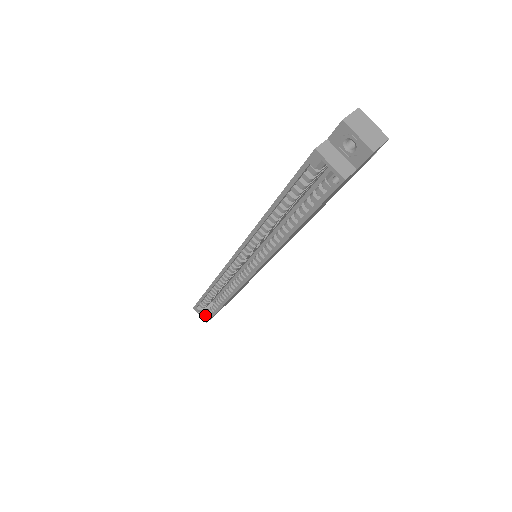
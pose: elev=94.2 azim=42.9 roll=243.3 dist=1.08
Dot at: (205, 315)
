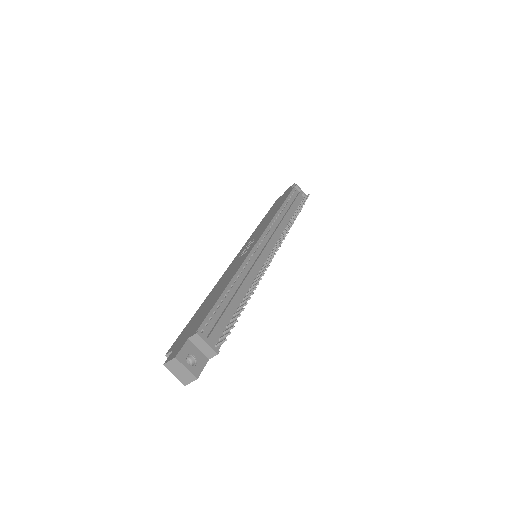
Dot at: occluded
